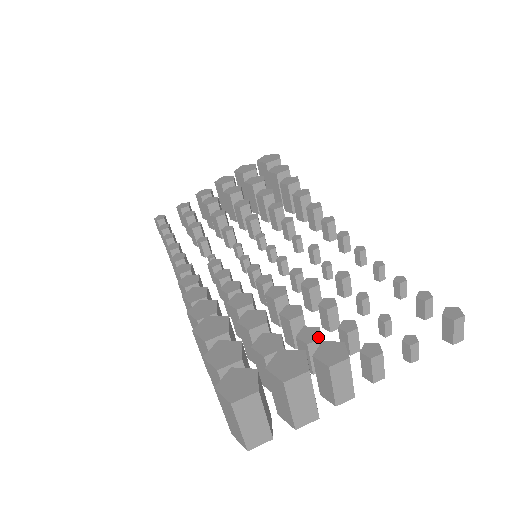
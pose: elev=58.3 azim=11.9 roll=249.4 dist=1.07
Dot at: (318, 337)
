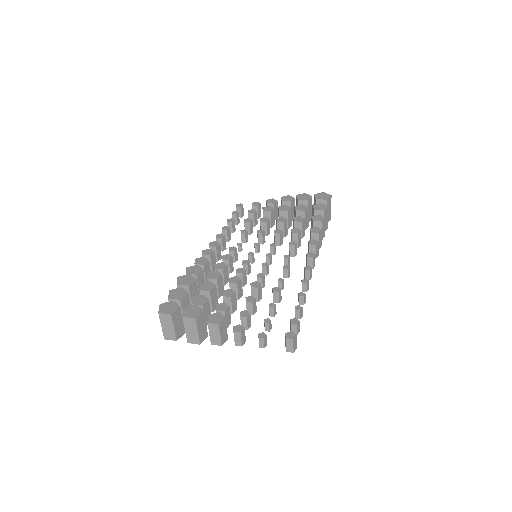
Dot at: (223, 310)
